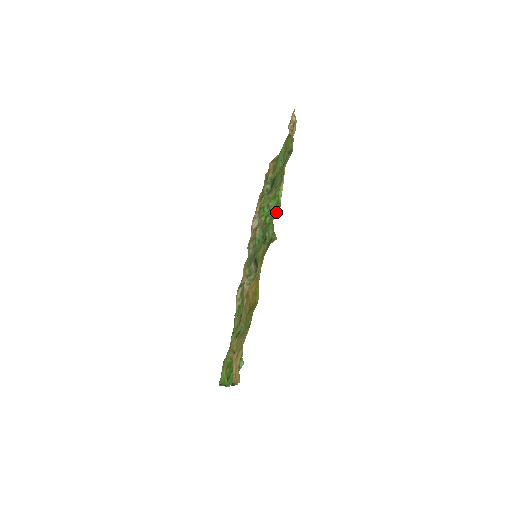
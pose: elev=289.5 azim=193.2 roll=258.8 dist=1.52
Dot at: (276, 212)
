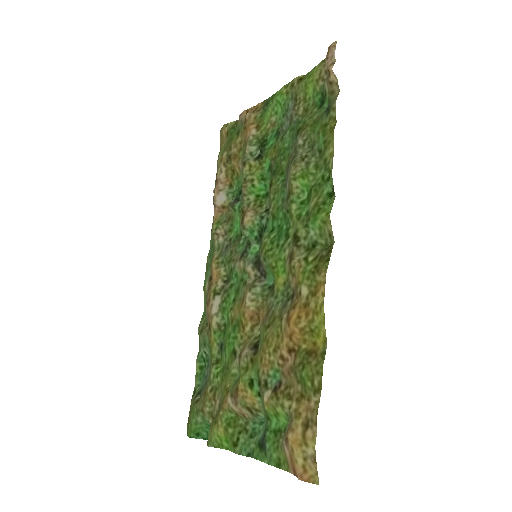
Dot at: (327, 203)
